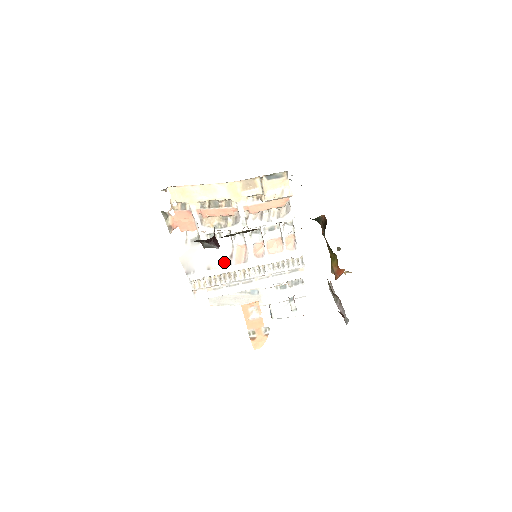
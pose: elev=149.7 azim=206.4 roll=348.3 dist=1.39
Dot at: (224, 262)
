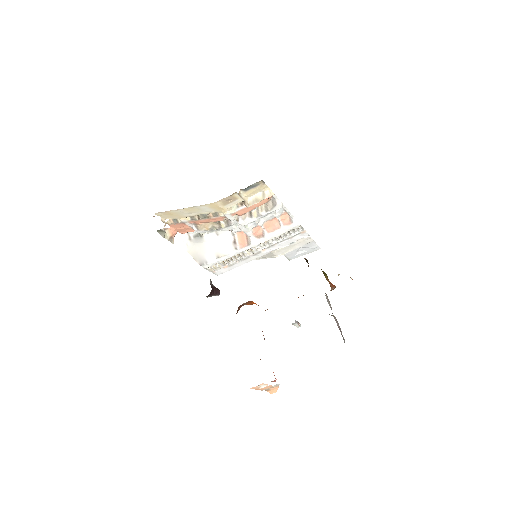
Dot at: (230, 249)
